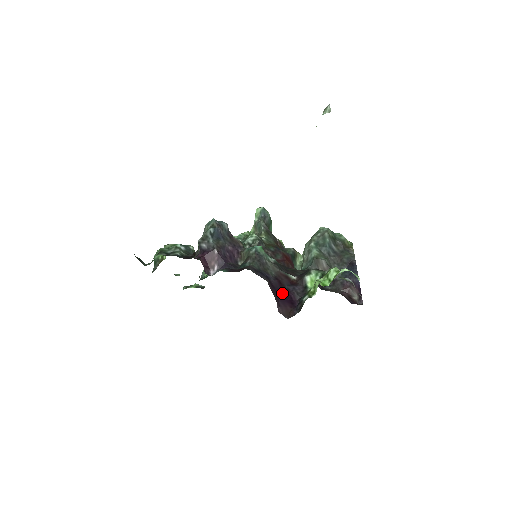
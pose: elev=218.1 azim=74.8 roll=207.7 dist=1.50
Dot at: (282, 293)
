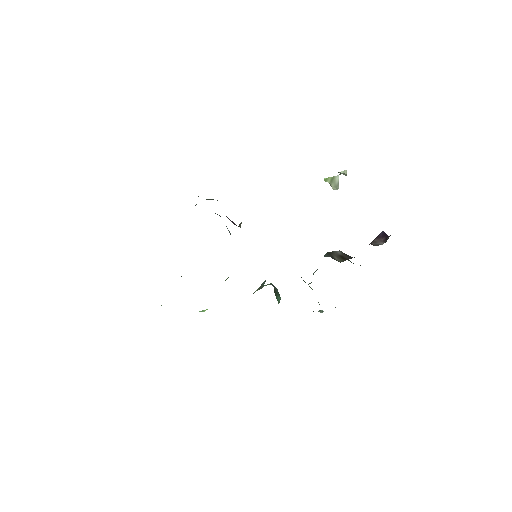
Dot at: occluded
